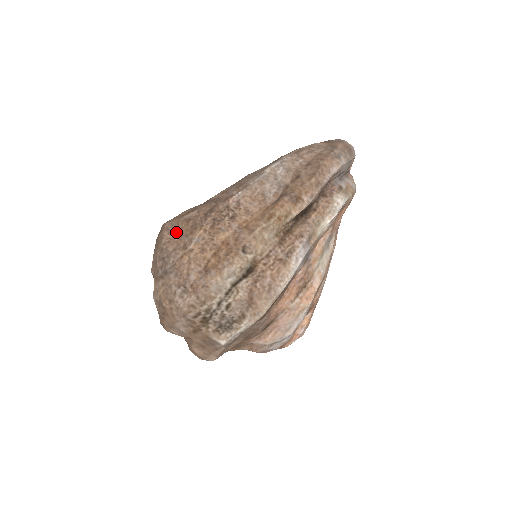
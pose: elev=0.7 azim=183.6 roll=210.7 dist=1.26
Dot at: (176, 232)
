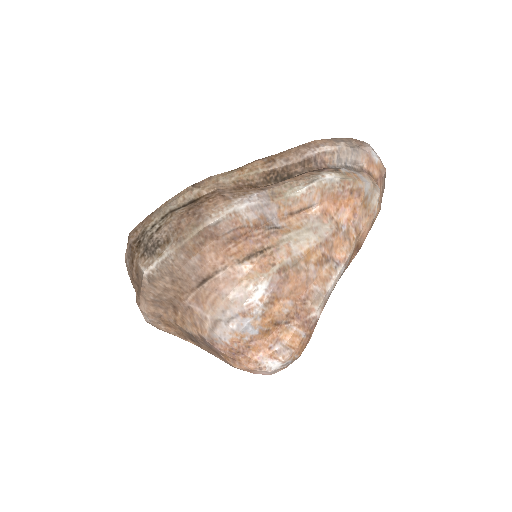
Dot at: occluded
